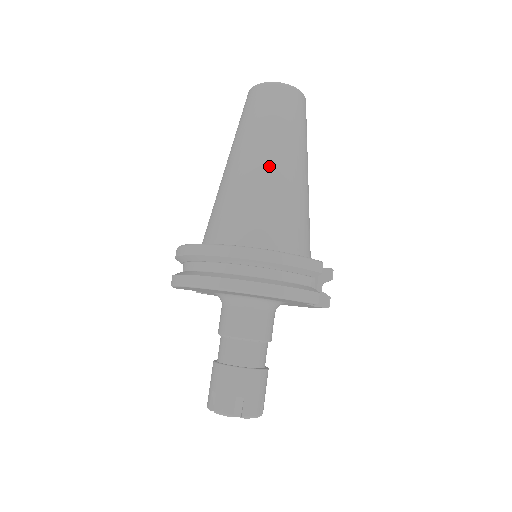
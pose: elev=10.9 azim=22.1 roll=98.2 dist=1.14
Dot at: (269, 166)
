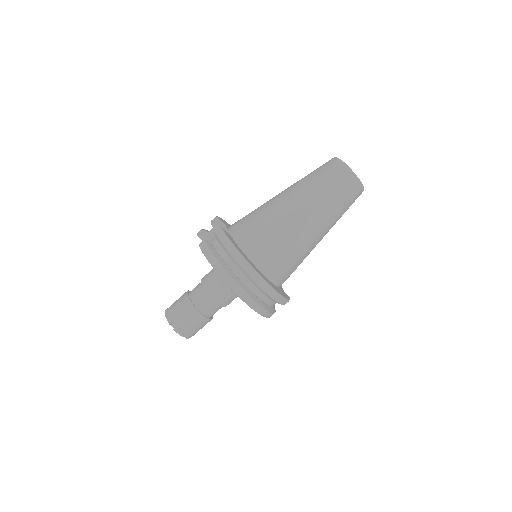
Dot at: (315, 237)
